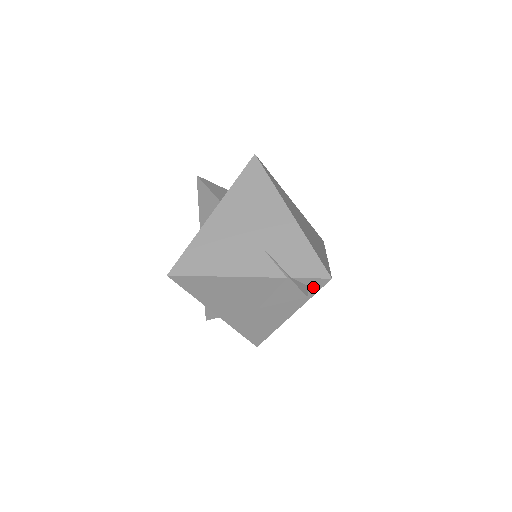
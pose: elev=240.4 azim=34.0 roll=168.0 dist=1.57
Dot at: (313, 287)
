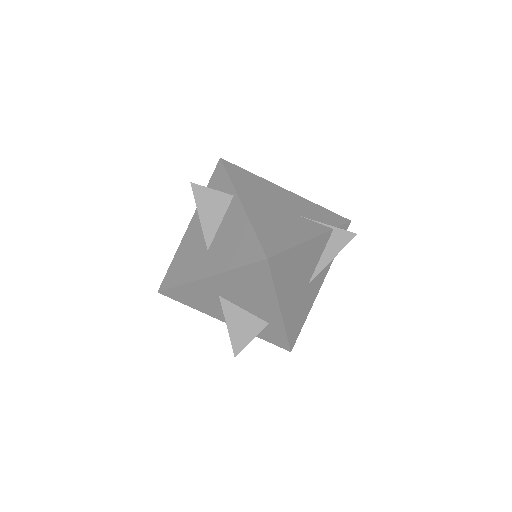
Dot at: occluded
